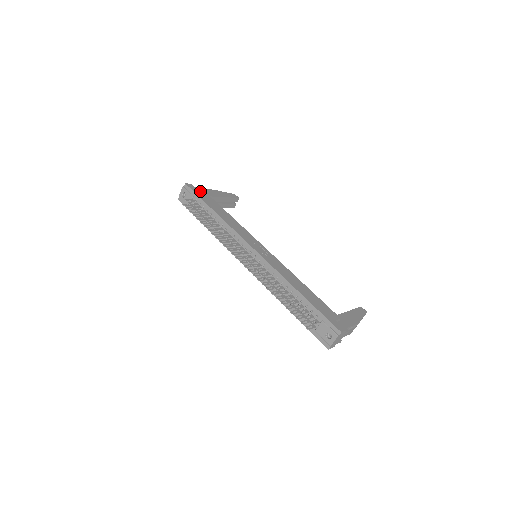
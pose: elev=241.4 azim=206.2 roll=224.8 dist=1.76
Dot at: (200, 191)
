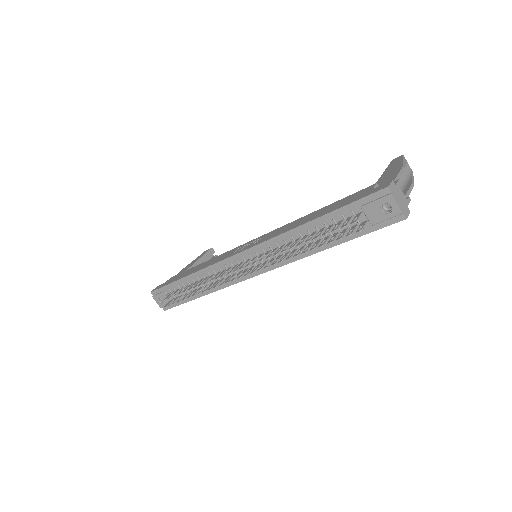
Dot at: (167, 281)
